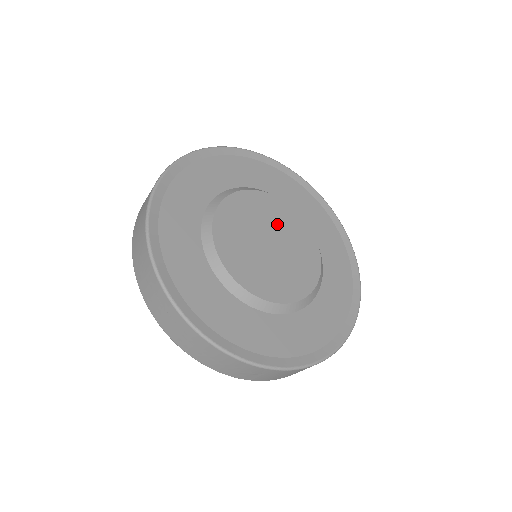
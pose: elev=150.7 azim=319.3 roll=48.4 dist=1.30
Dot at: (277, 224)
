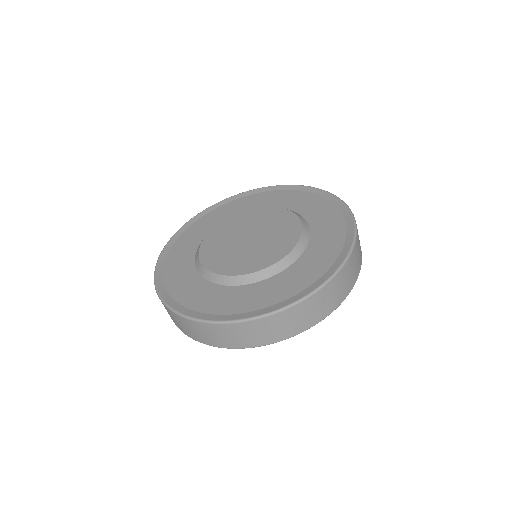
Dot at: (243, 227)
